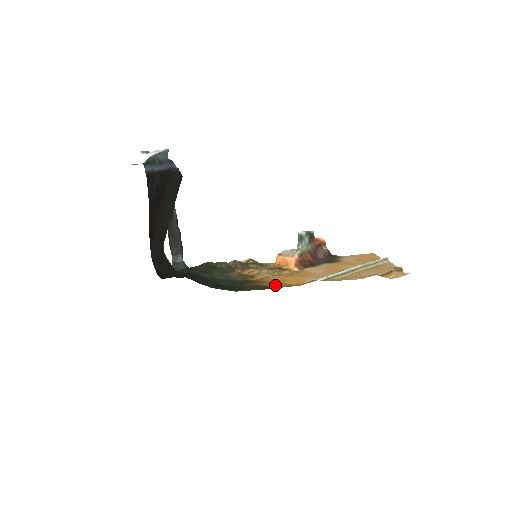
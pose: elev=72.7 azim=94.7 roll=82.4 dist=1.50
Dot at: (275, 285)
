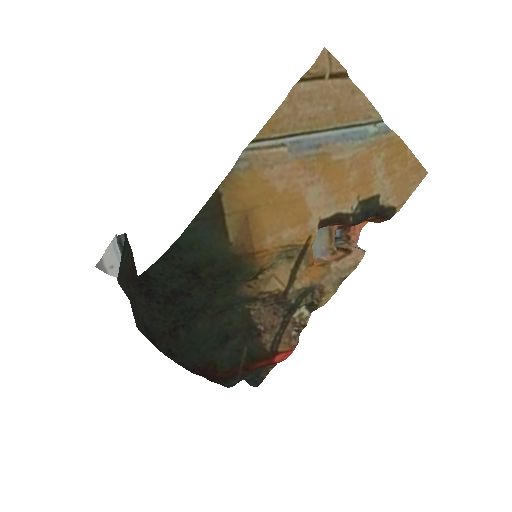
Dot at: (229, 206)
